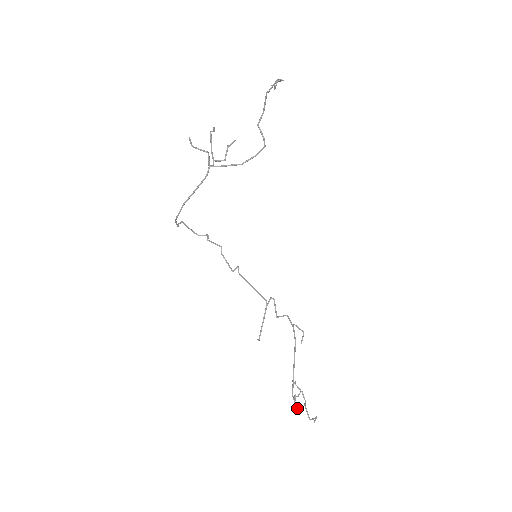
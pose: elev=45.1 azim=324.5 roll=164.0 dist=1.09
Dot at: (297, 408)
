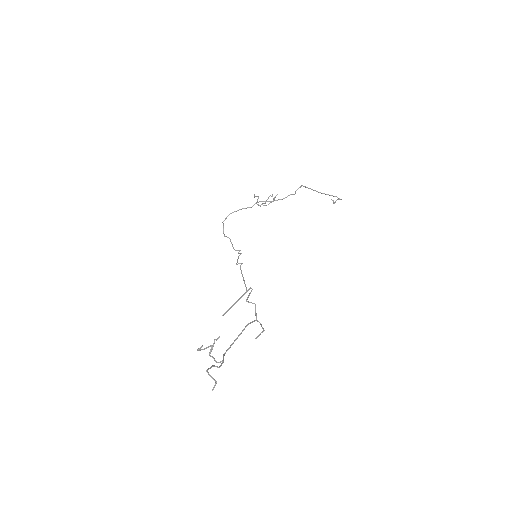
Dot at: (202, 346)
